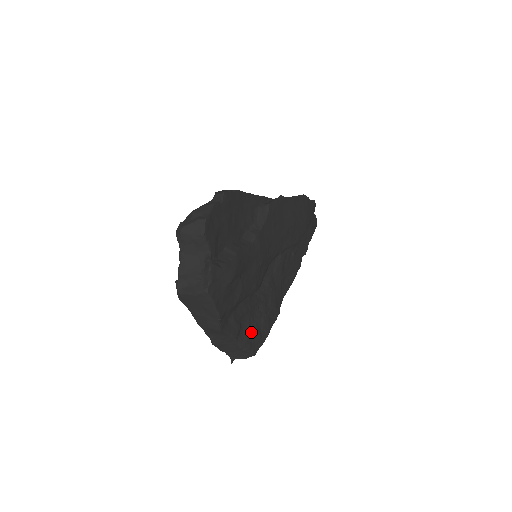
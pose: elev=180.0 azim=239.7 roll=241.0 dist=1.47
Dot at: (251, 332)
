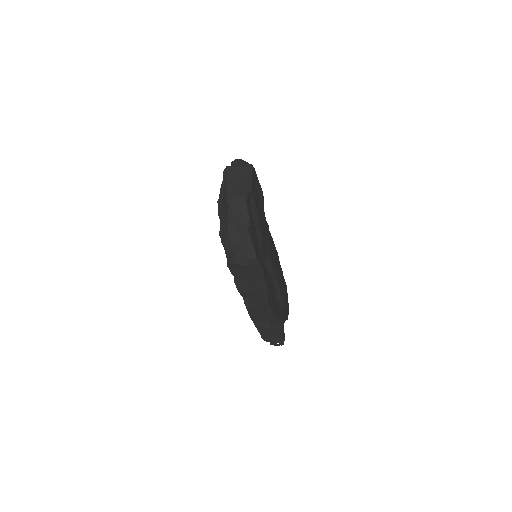
Dot at: occluded
